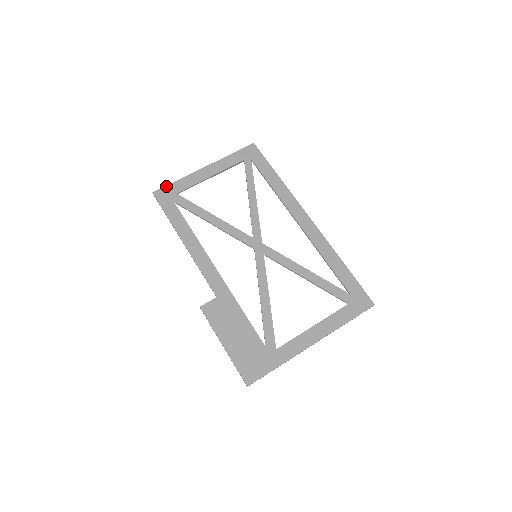
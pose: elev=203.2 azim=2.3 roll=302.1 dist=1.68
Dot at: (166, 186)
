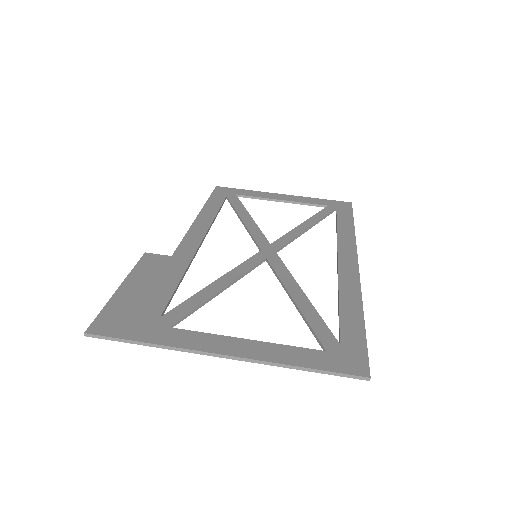
Dot at: (233, 188)
